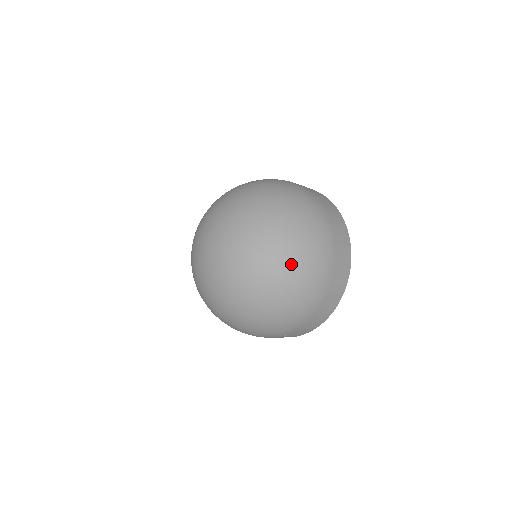
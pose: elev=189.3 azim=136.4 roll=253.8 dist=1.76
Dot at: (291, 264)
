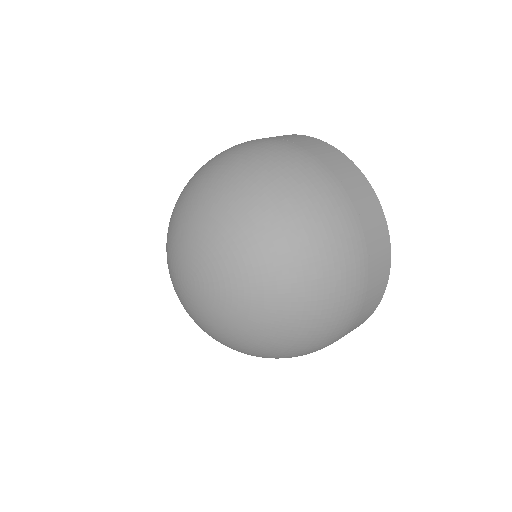
Dot at: (289, 222)
